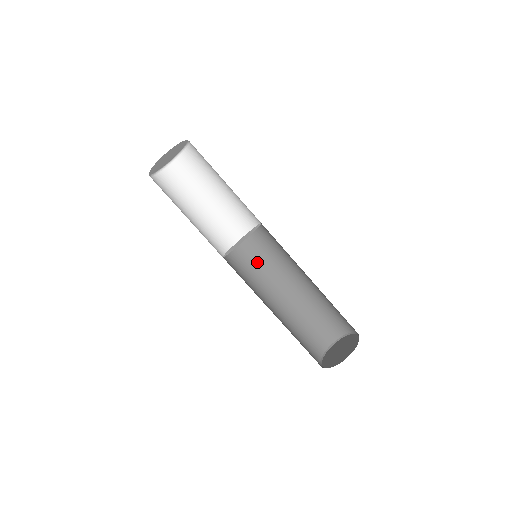
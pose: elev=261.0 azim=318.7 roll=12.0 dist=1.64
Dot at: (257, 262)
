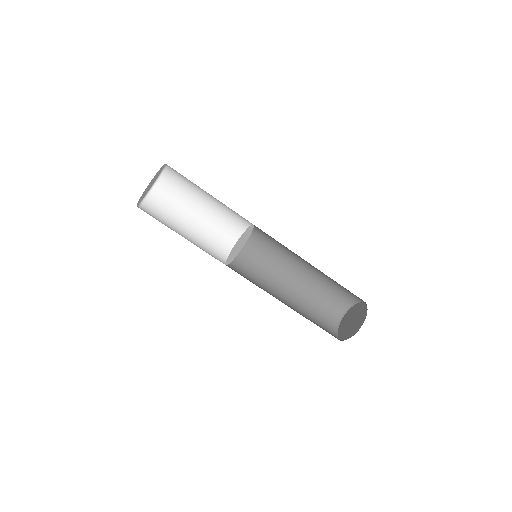
Dot at: (265, 248)
